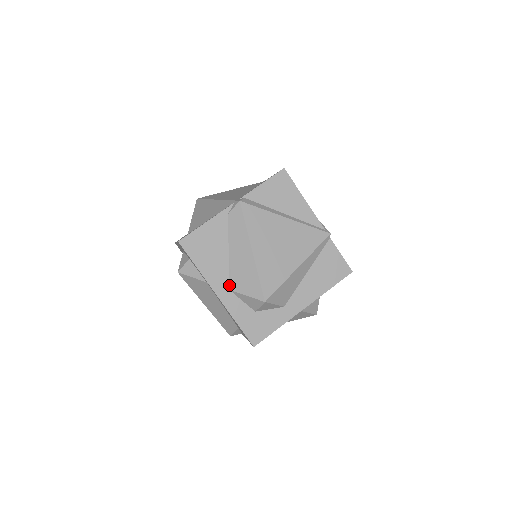
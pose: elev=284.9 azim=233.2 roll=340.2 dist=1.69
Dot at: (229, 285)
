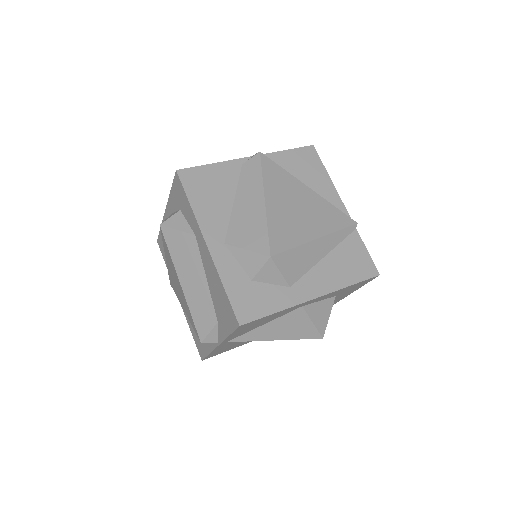
Dot at: (225, 238)
